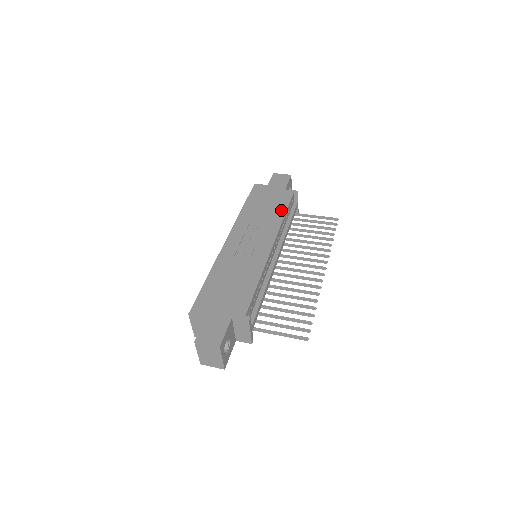
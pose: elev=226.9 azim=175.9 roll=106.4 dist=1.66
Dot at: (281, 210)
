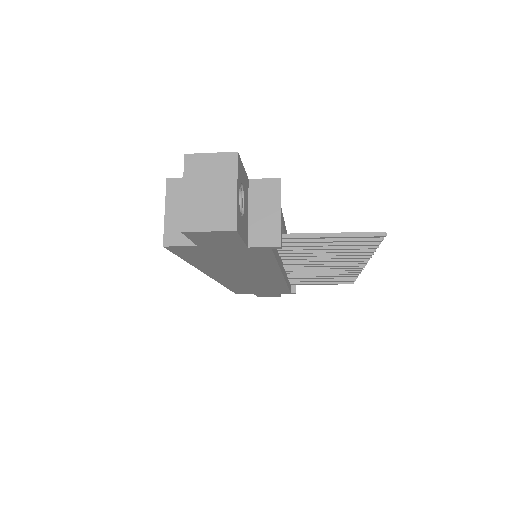
Dot at: occluded
